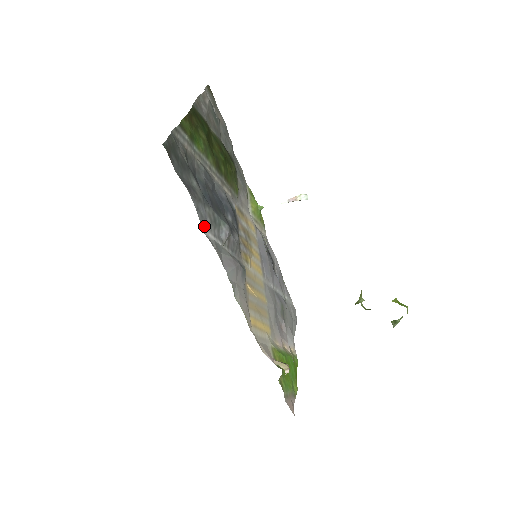
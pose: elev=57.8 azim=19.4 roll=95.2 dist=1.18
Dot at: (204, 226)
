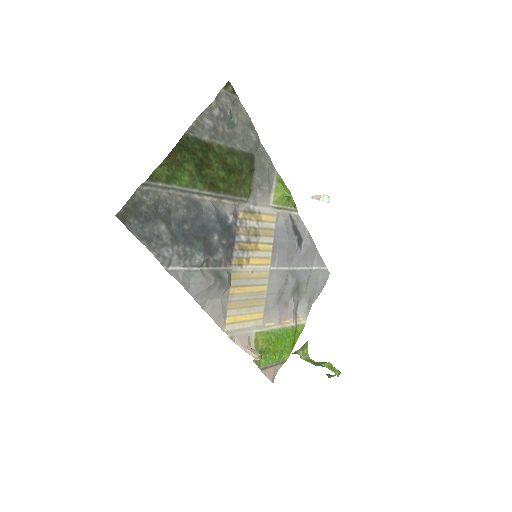
Dot at: (168, 264)
